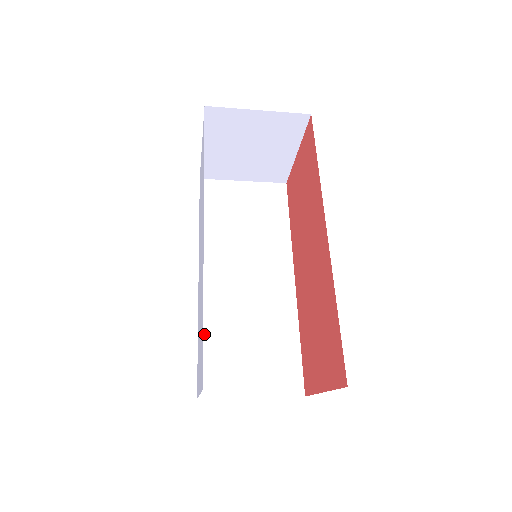
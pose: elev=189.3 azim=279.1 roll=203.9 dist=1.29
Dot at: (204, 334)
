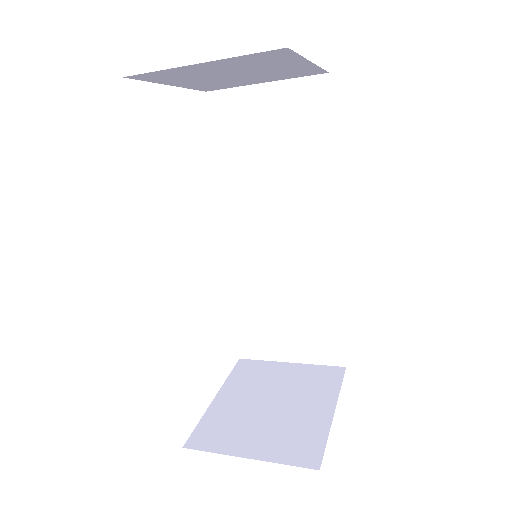
Dot at: (238, 300)
